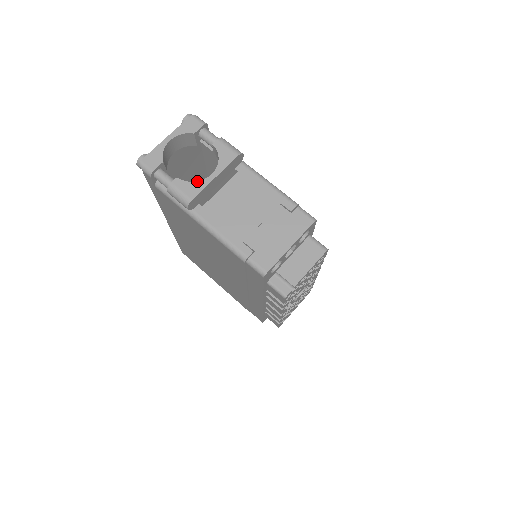
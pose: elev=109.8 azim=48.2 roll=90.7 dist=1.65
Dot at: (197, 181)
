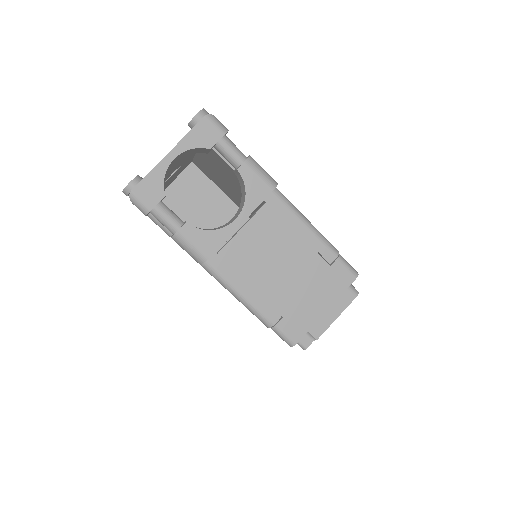
Dot at: (215, 229)
